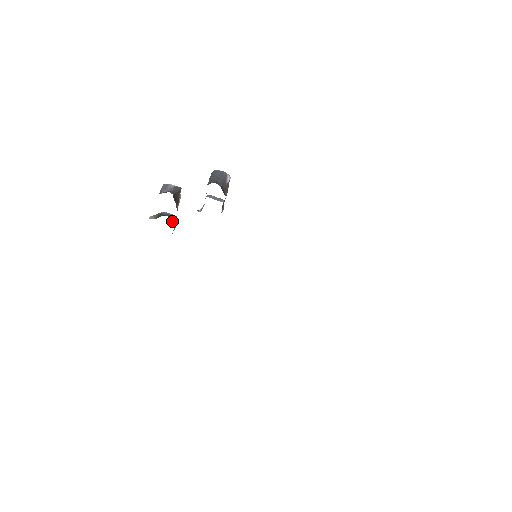
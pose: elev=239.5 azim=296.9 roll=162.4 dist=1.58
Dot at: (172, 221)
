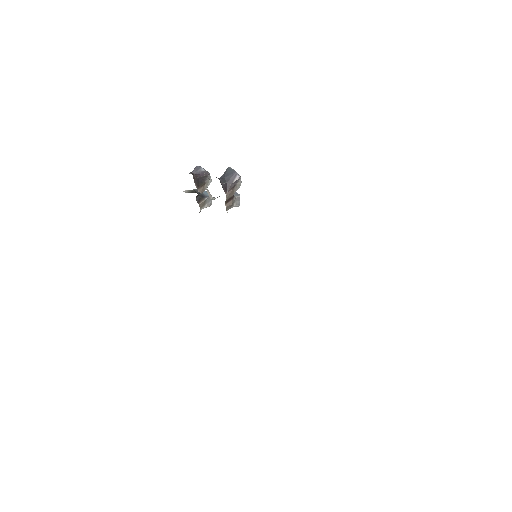
Dot at: (198, 199)
